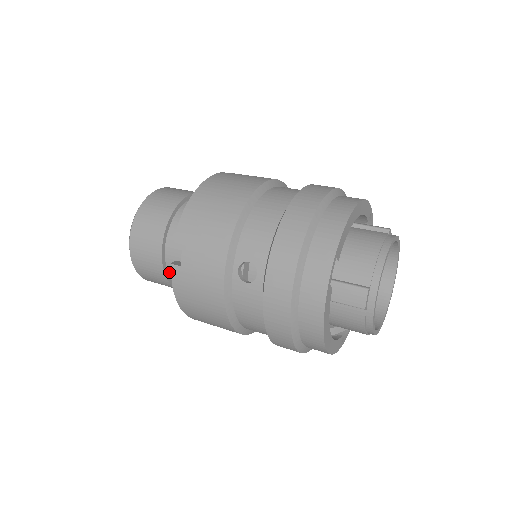
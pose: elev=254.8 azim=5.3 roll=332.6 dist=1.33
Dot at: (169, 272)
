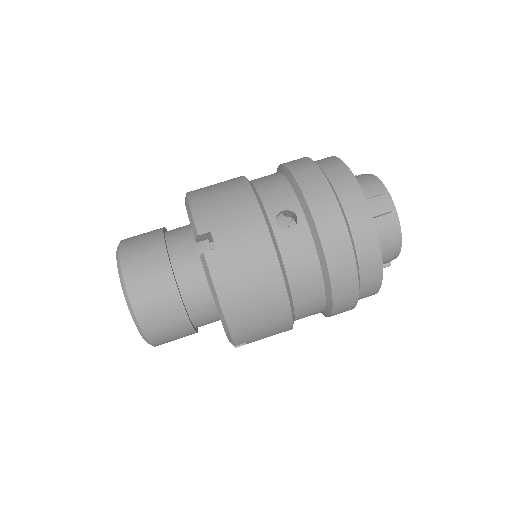
Dot at: (183, 296)
